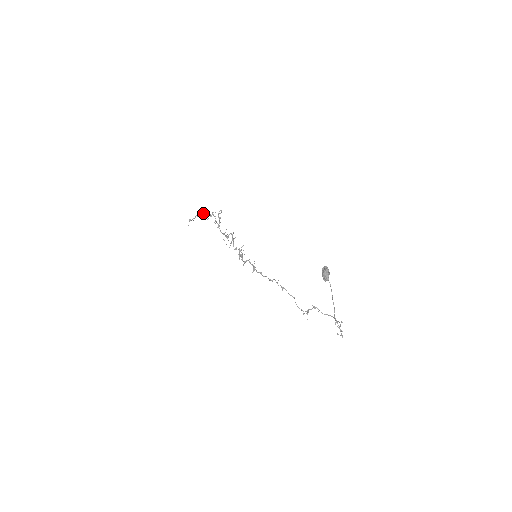
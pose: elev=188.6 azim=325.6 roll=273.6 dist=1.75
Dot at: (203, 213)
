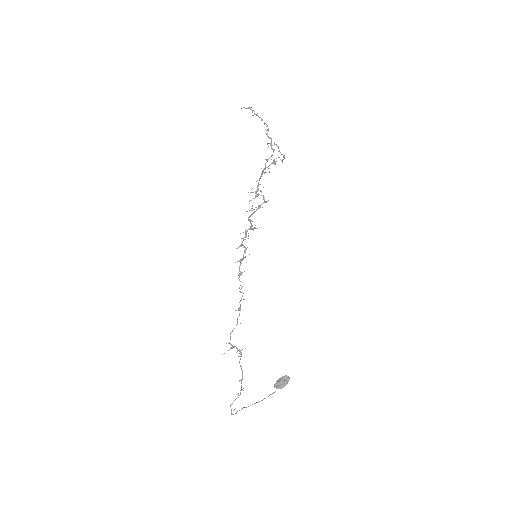
Dot at: occluded
